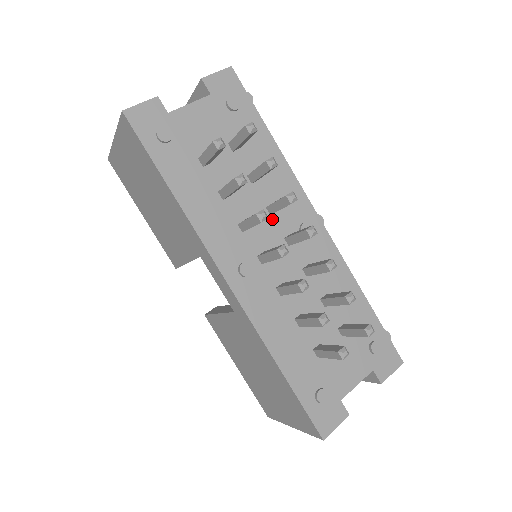
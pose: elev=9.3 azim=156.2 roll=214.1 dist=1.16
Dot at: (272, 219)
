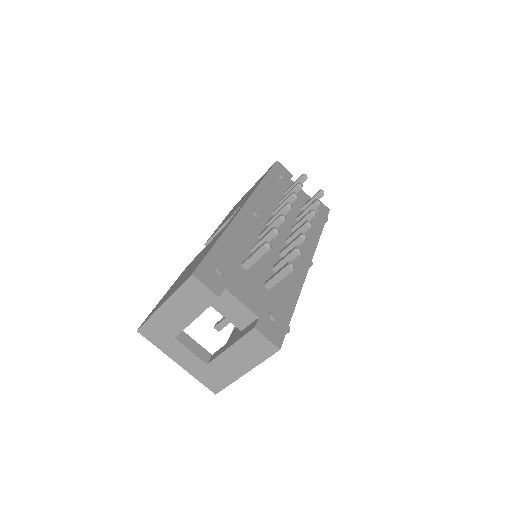
Dot at: (289, 231)
